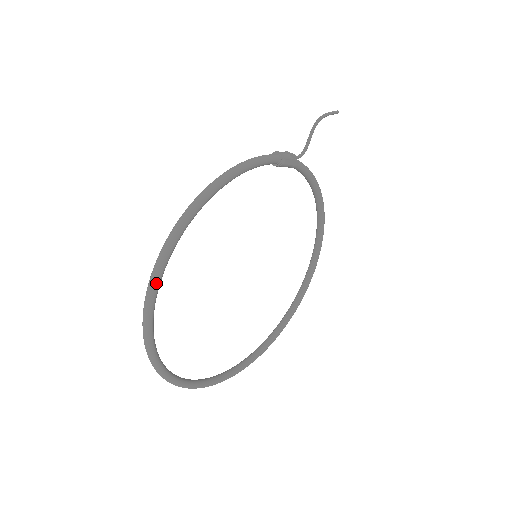
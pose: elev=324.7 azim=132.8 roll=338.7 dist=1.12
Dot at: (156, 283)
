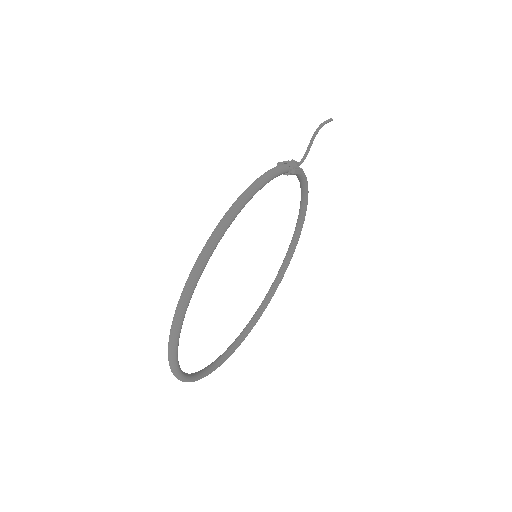
Dot at: (190, 296)
